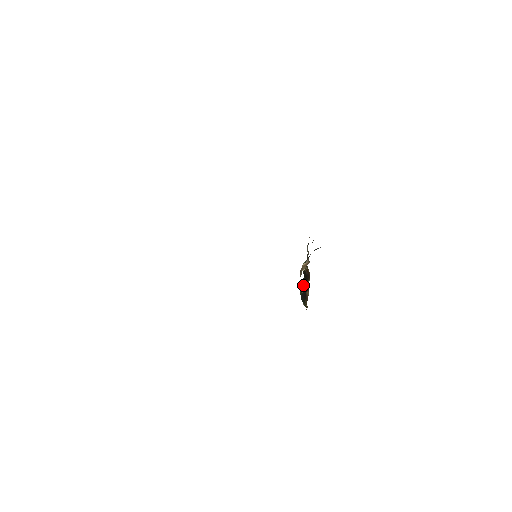
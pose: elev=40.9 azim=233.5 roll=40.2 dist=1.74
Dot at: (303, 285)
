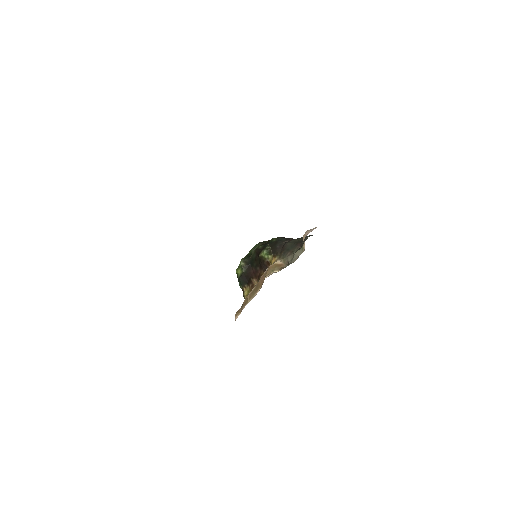
Dot at: (248, 266)
